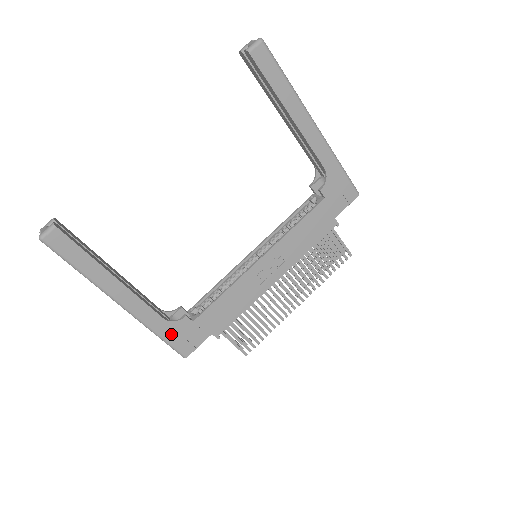
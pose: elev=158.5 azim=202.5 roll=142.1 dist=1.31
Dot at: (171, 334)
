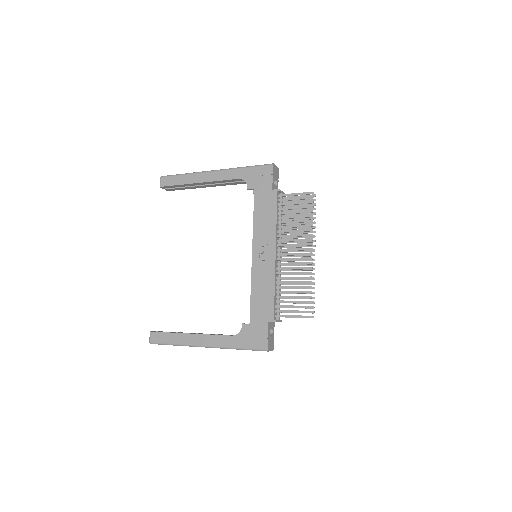
Dot at: (244, 342)
